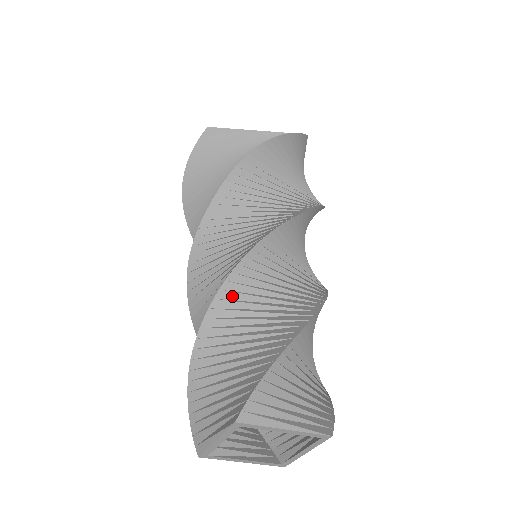
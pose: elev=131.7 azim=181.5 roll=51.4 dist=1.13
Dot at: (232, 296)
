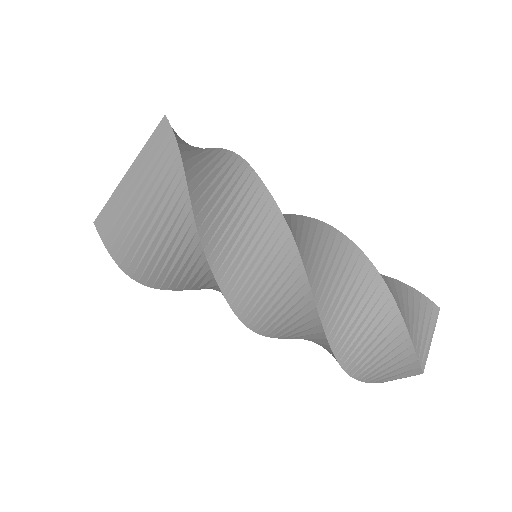
Dot at: (332, 324)
